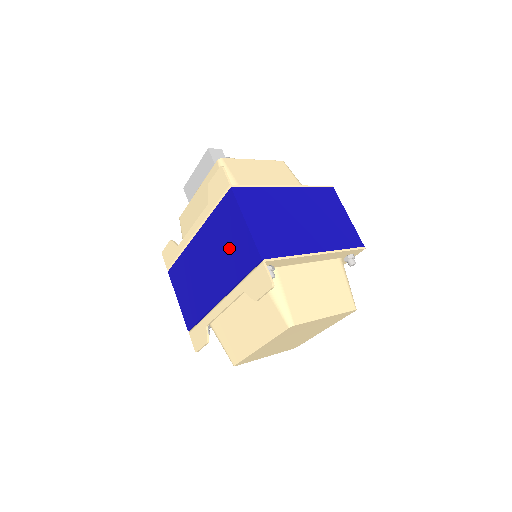
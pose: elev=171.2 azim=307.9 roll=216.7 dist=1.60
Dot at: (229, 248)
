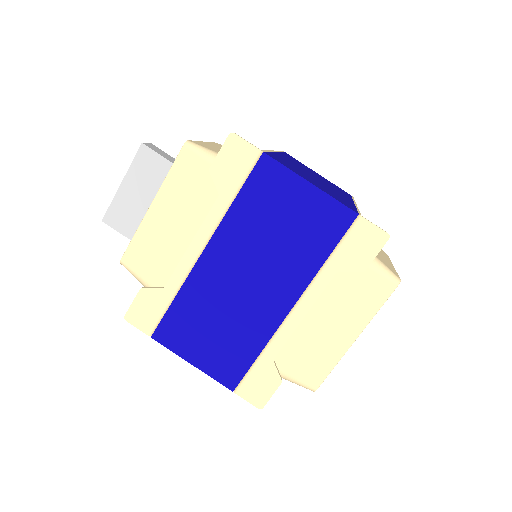
Dot at: (288, 232)
